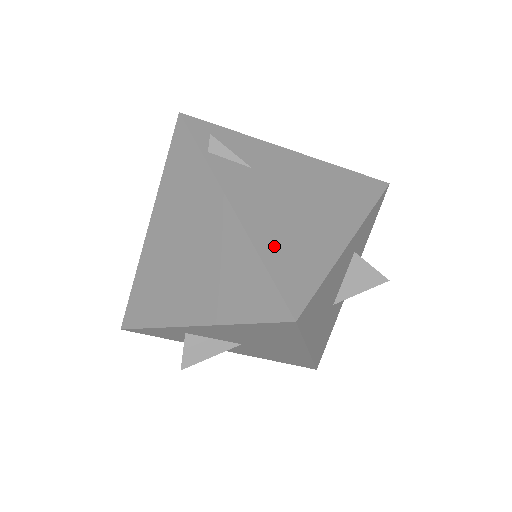
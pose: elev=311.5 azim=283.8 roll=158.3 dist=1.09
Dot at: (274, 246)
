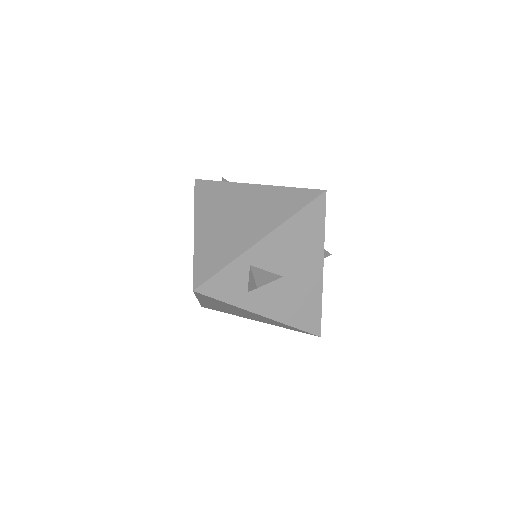
Dot at: occluded
